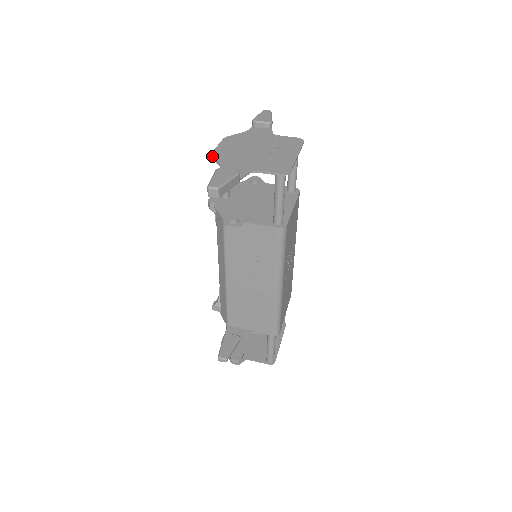
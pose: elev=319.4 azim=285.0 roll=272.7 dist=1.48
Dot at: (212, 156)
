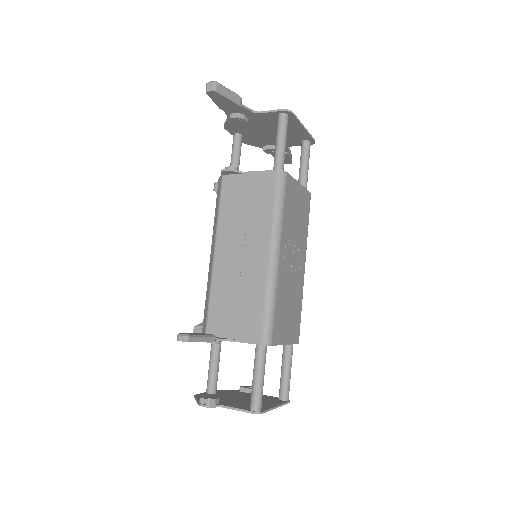
Dot at: (224, 124)
